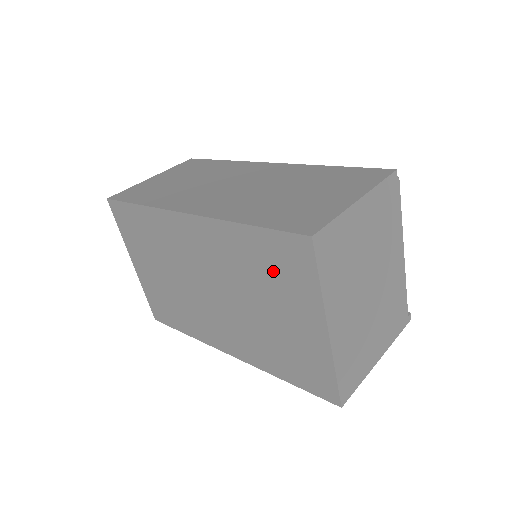
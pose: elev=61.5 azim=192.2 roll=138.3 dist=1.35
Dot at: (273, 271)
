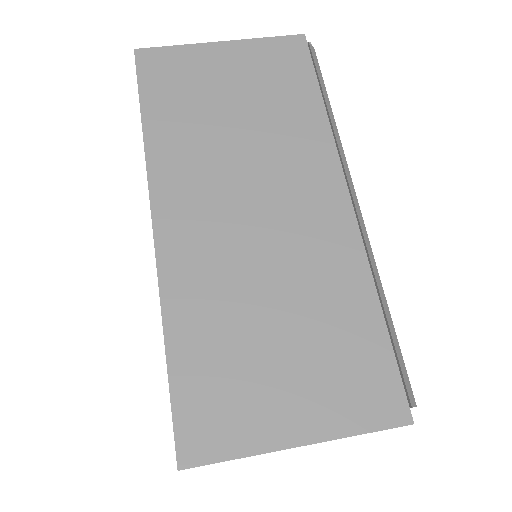
Dot at: occluded
